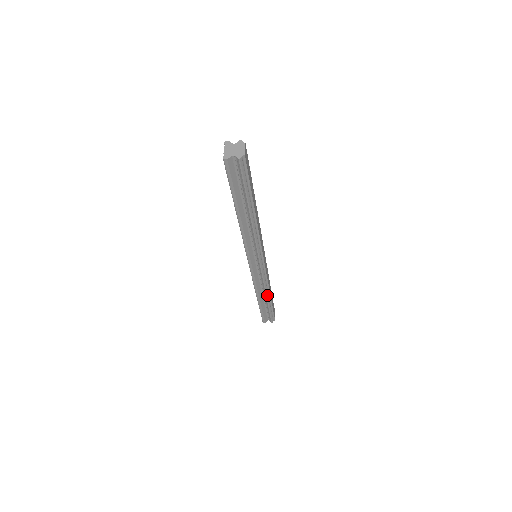
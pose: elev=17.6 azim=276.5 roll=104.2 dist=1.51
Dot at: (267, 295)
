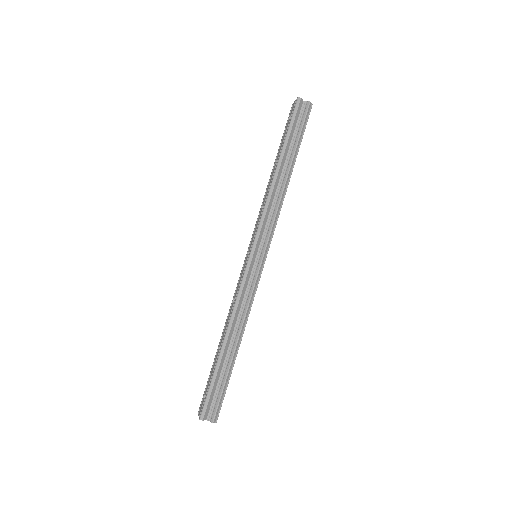
Dot at: (239, 336)
